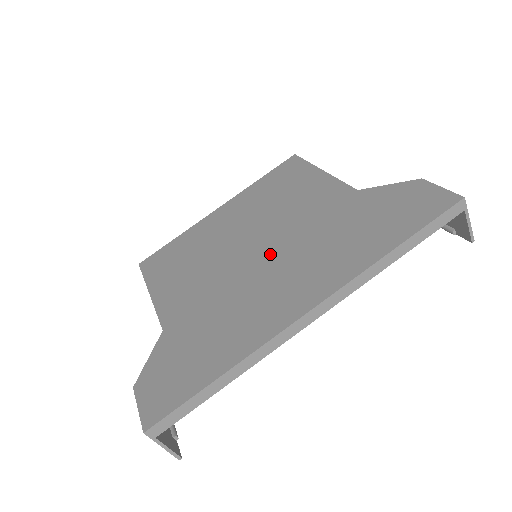
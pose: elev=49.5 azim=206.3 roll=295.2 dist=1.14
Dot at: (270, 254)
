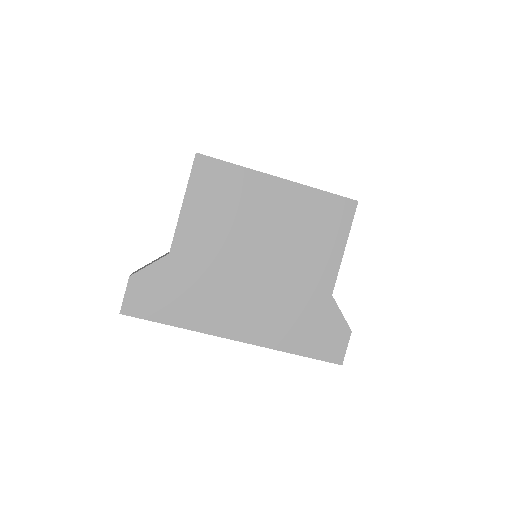
Dot at: (259, 278)
